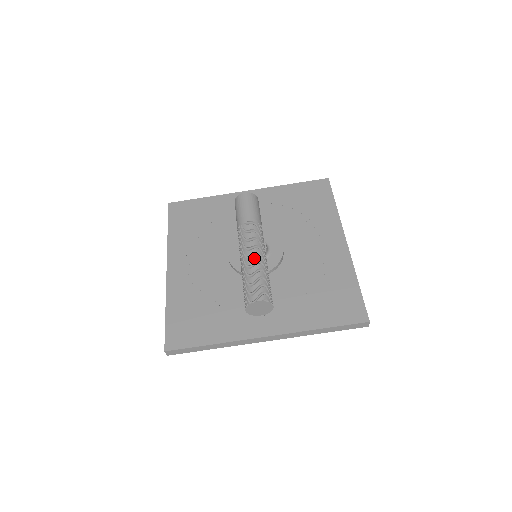
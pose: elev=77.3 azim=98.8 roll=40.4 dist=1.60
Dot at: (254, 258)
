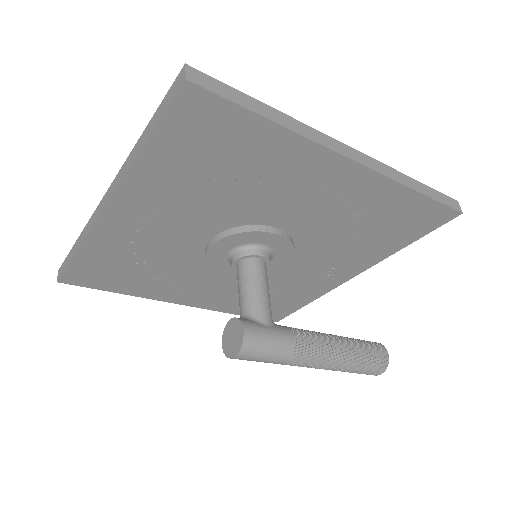
Dot at: (337, 370)
